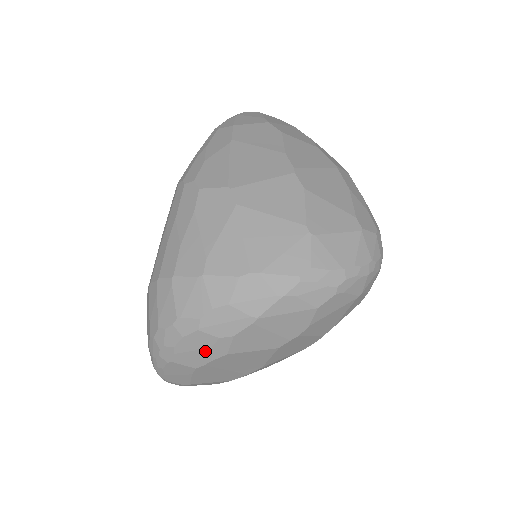
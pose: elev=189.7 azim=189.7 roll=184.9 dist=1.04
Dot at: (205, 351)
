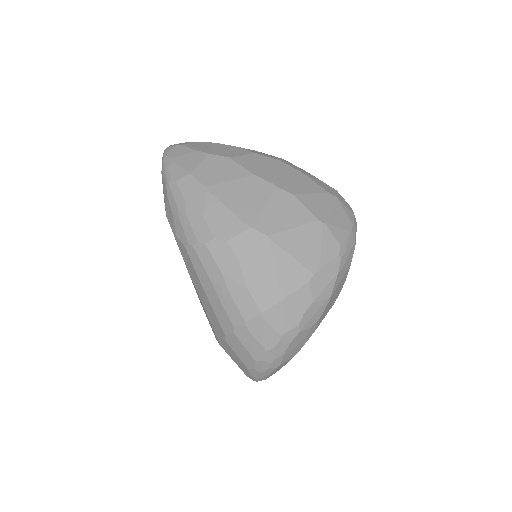
Dot at: (302, 341)
